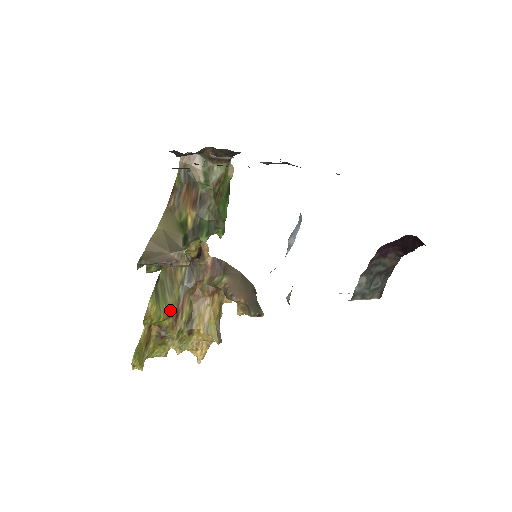
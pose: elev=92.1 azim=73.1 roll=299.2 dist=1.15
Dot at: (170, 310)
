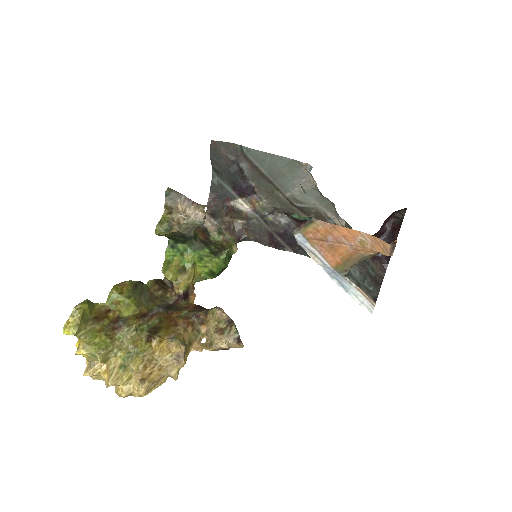
Dot at: (141, 305)
